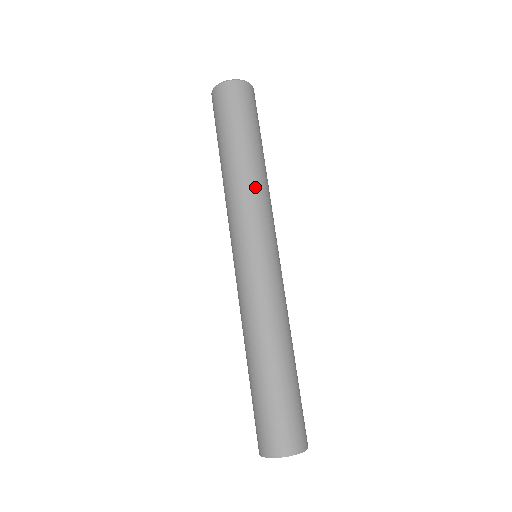
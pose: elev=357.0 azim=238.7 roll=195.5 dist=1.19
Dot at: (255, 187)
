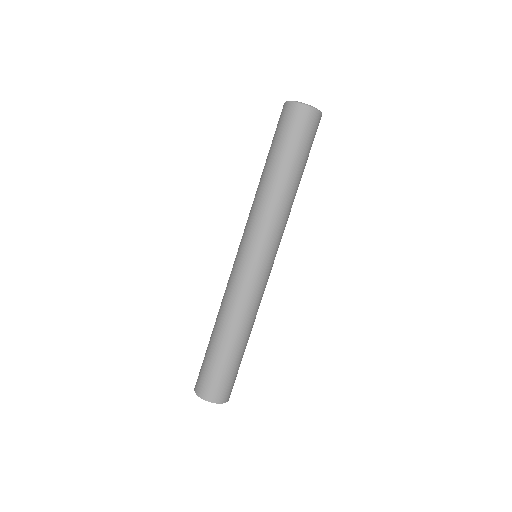
Dot at: (289, 211)
